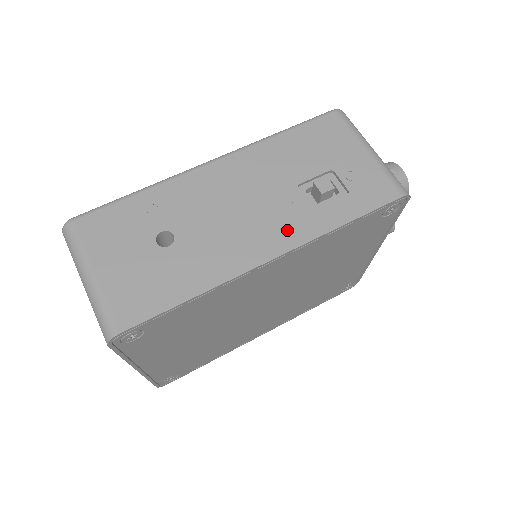
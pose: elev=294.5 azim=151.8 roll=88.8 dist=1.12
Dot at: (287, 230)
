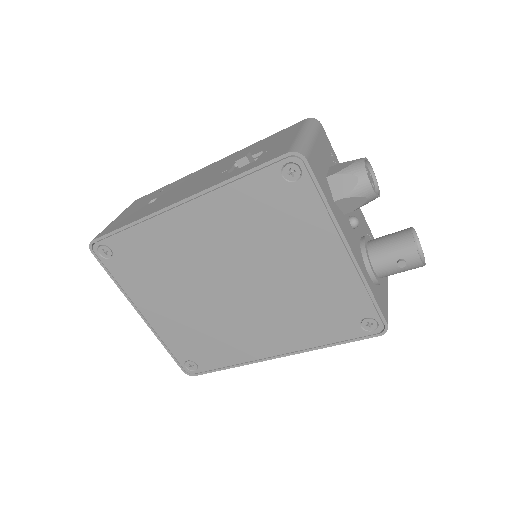
Dot at: (202, 186)
